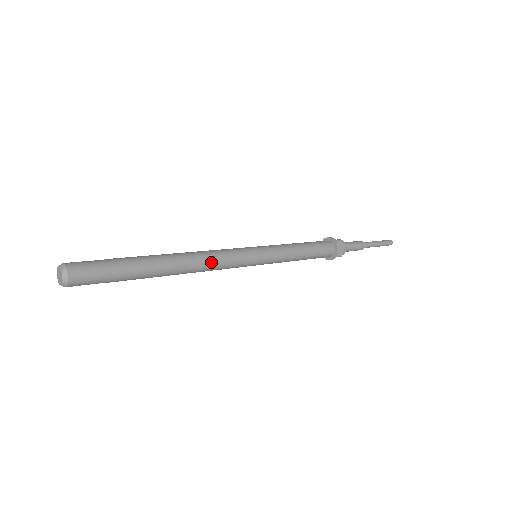
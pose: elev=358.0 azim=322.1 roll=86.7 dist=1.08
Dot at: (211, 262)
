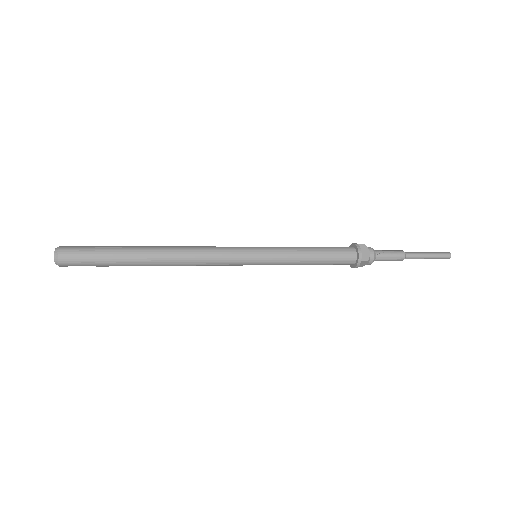
Dot at: (198, 253)
